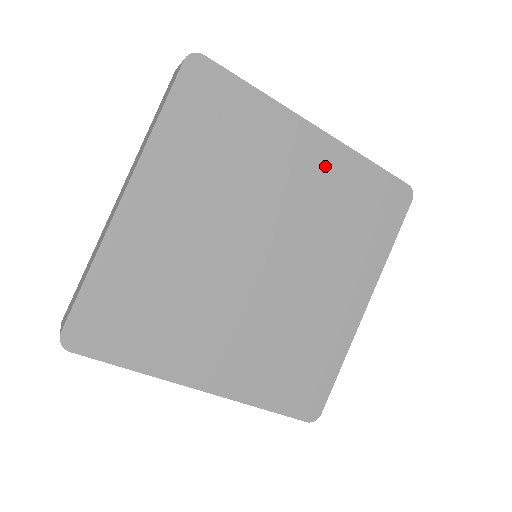
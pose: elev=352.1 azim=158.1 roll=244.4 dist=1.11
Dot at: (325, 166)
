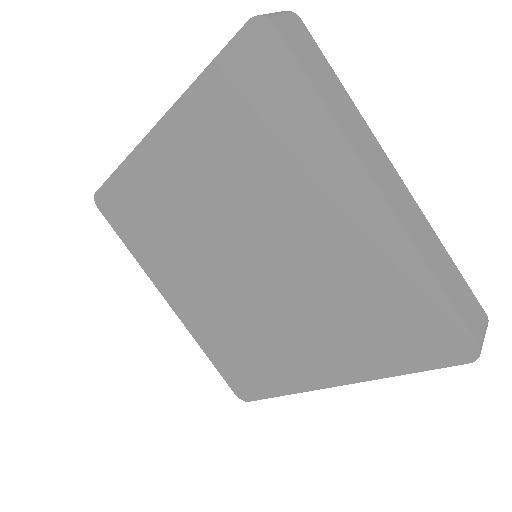
Dot at: (365, 240)
